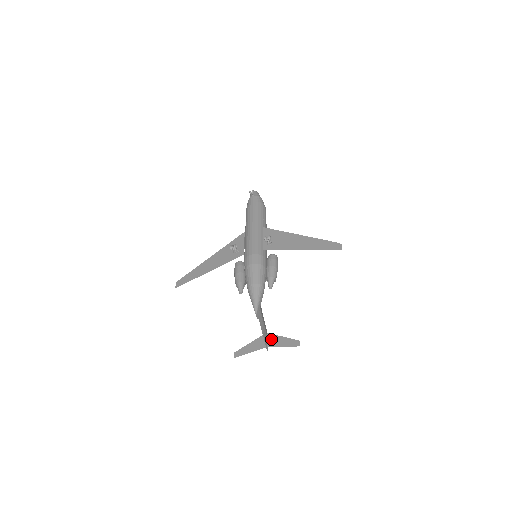
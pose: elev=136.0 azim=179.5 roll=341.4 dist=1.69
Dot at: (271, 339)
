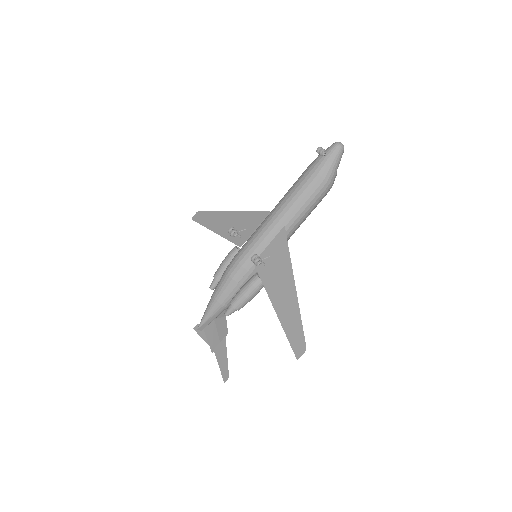
Dot at: (221, 346)
